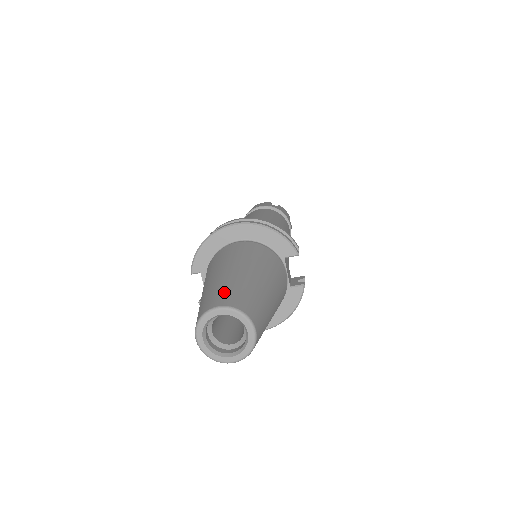
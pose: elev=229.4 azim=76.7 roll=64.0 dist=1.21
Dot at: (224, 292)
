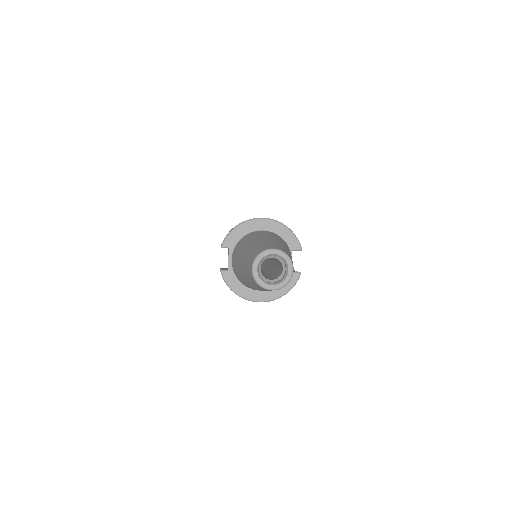
Dot at: (273, 245)
